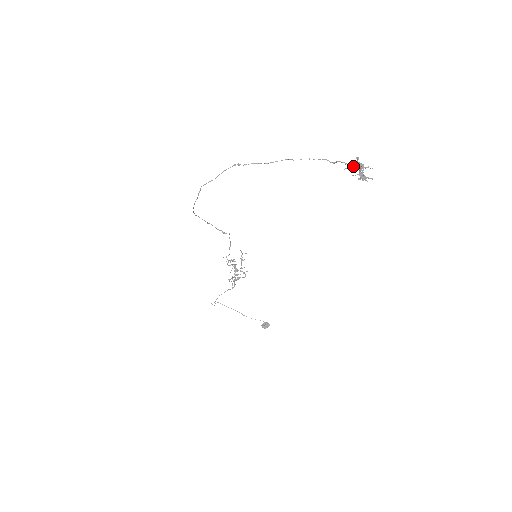
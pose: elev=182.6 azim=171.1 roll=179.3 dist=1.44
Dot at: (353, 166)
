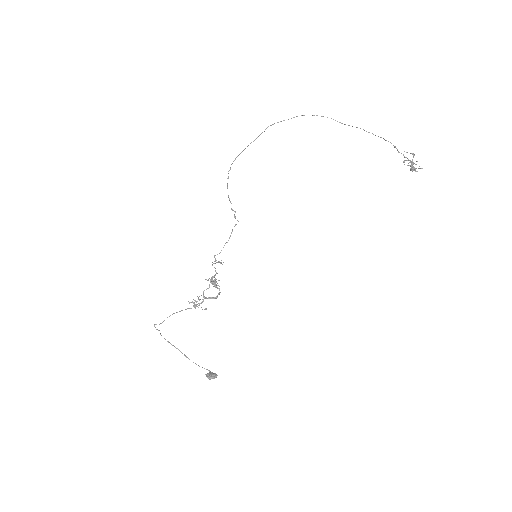
Dot at: (411, 153)
